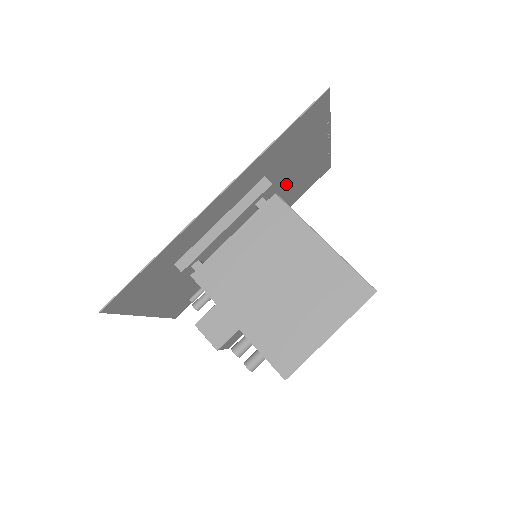
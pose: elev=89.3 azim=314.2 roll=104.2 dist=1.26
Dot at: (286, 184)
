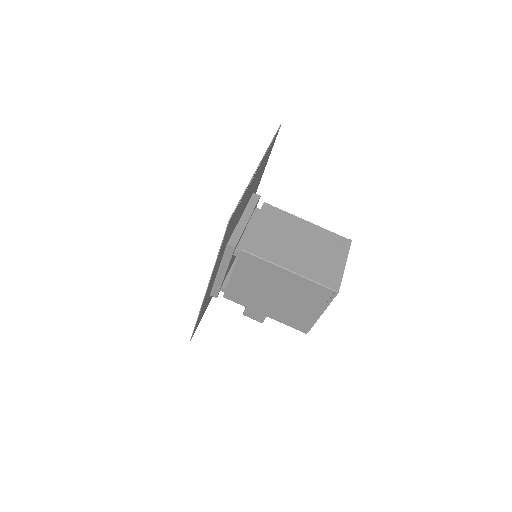
Dot at: (248, 199)
